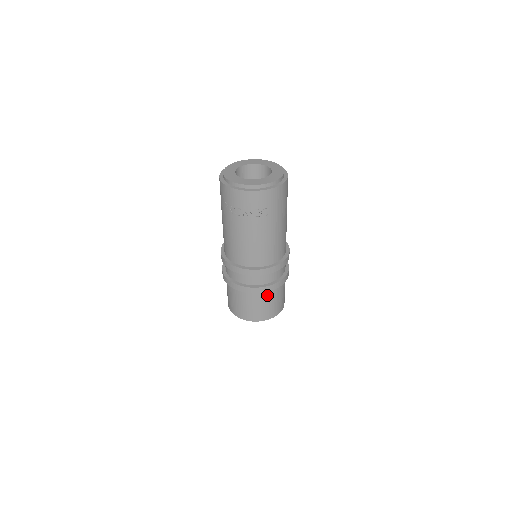
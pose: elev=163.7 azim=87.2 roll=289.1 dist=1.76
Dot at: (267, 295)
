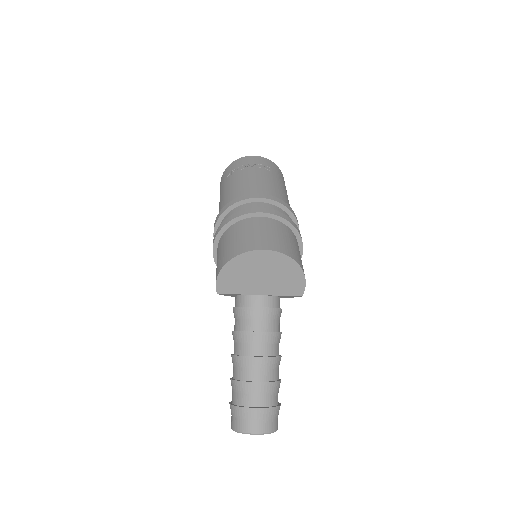
Dot at: (279, 227)
